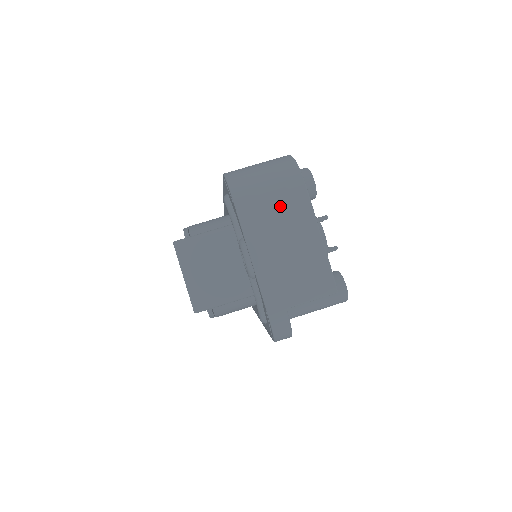
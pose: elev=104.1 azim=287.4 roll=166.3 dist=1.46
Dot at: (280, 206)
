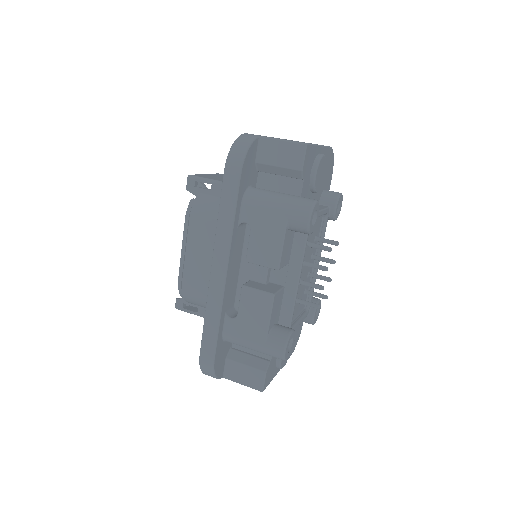
Dot at: occluded
